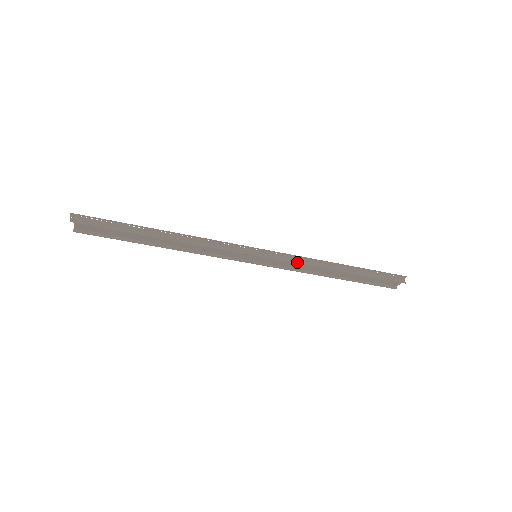
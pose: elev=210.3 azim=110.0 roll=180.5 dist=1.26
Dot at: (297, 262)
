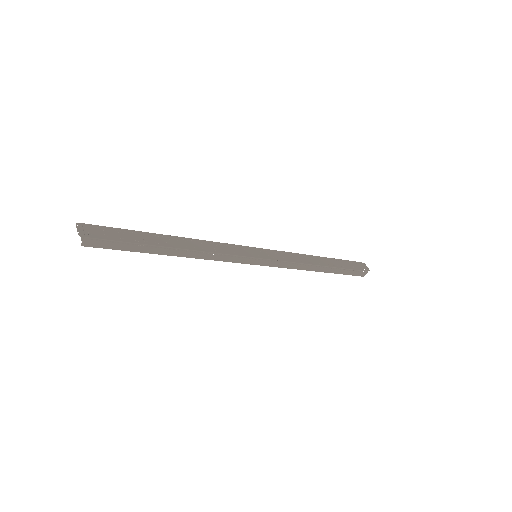
Dot at: (288, 267)
